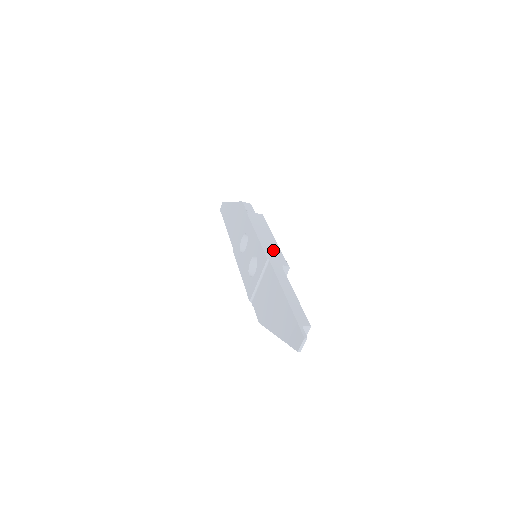
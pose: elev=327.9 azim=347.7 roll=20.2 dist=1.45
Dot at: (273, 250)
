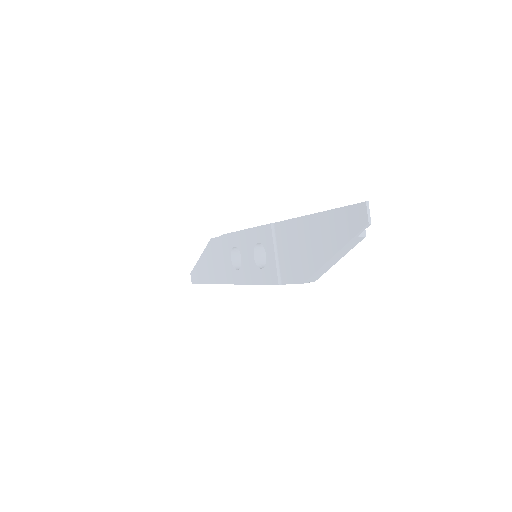
Dot at: occluded
